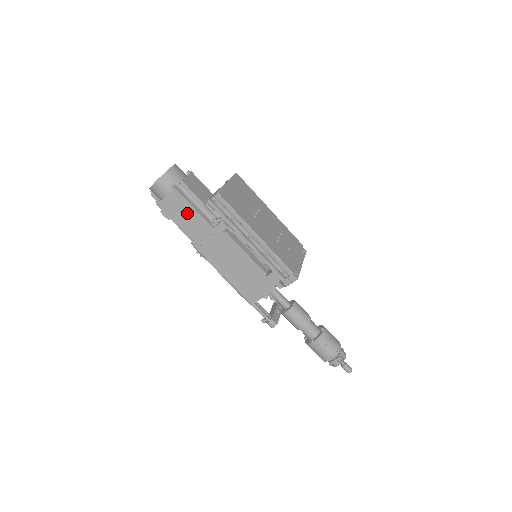
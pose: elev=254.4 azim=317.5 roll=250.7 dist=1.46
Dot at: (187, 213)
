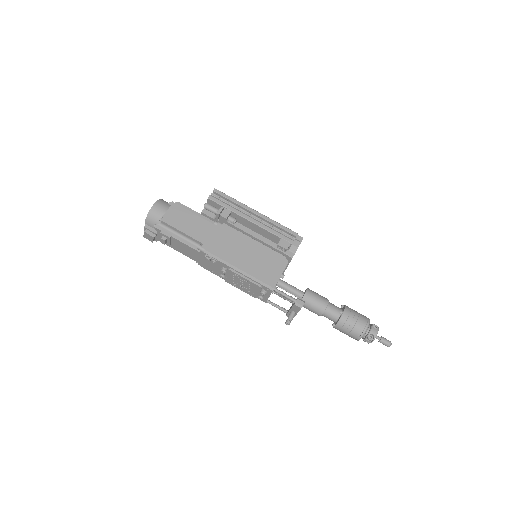
Dot at: (189, 220)
